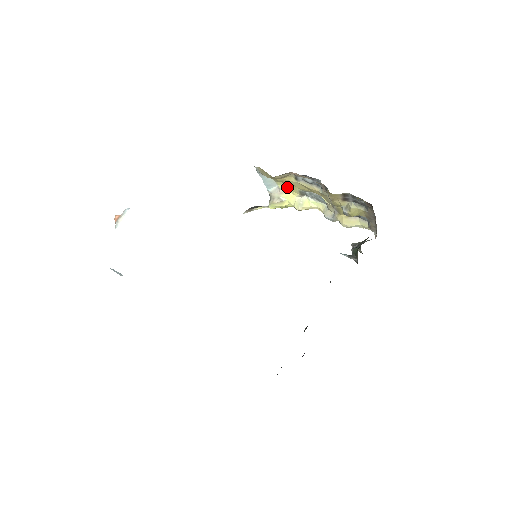
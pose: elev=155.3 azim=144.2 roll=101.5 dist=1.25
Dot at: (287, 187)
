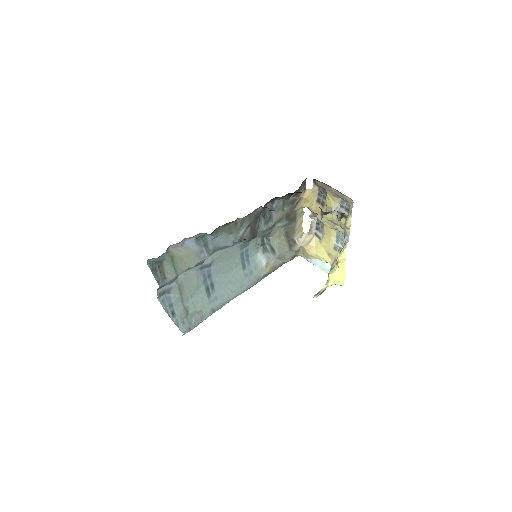
Dot at: (332, 258)
